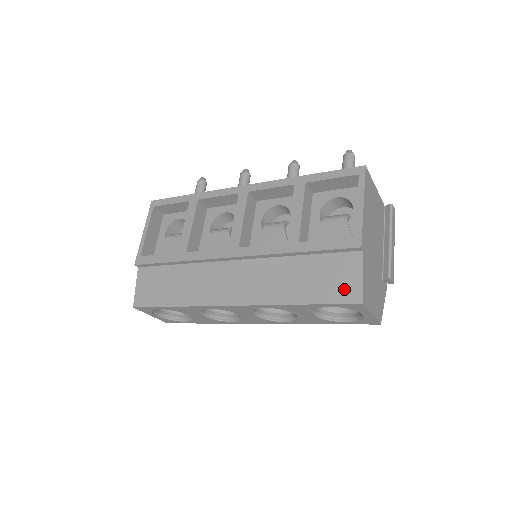
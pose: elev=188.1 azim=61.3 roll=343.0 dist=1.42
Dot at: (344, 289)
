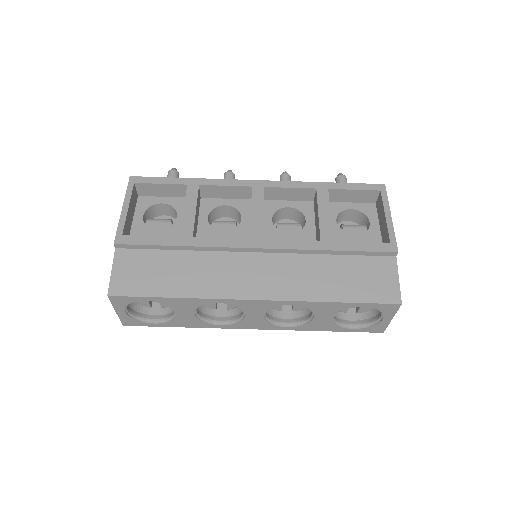
Dot at: (382, 290)
